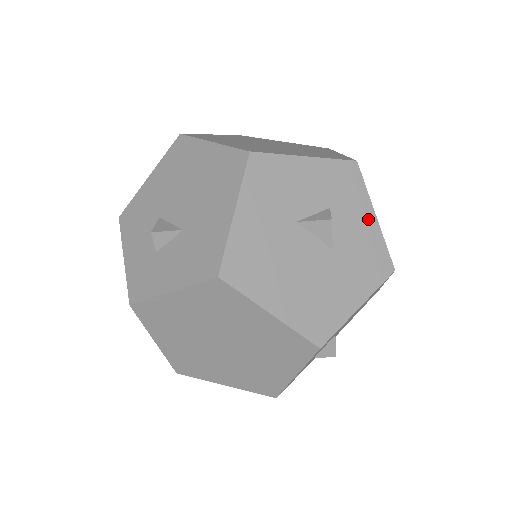
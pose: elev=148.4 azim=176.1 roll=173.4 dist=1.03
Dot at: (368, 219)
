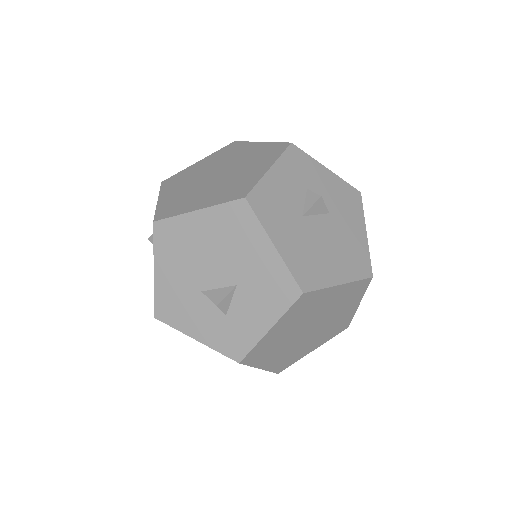
Dot at: (326, 175)
